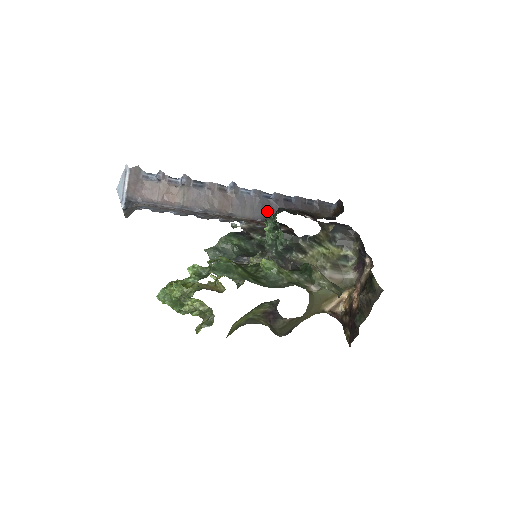
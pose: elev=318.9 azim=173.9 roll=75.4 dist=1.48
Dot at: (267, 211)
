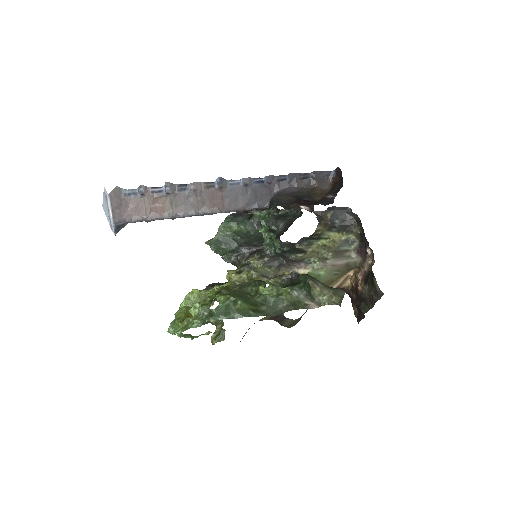
Dot at: (261, 197)
